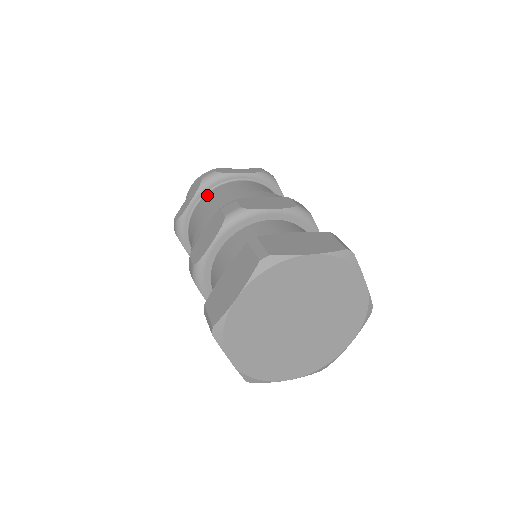
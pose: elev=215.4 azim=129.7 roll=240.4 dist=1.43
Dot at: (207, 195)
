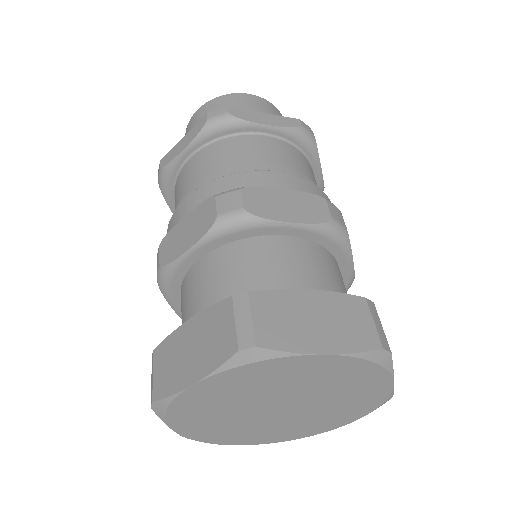
Dot at: (174, 199)
